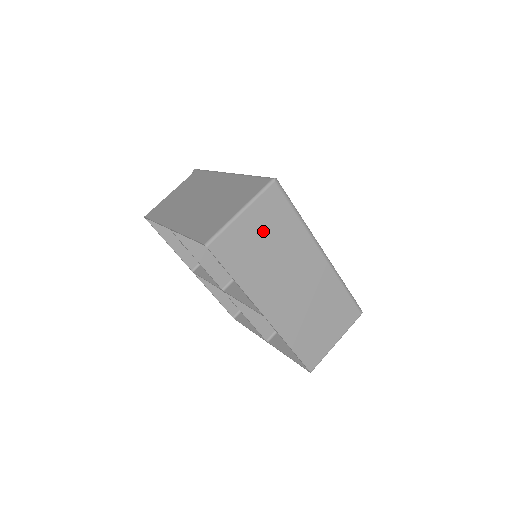
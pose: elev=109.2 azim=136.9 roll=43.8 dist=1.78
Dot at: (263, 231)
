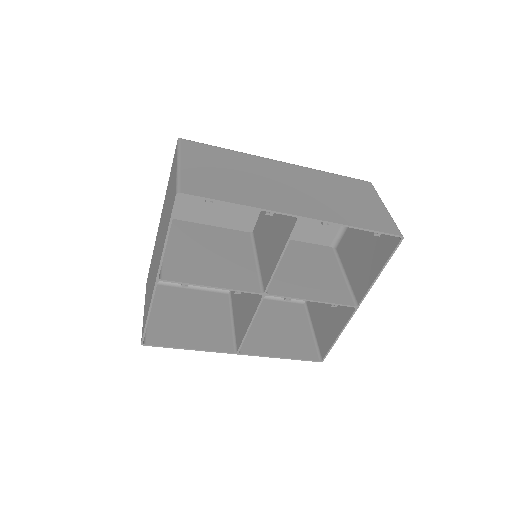
Dot at: (214, 167)
